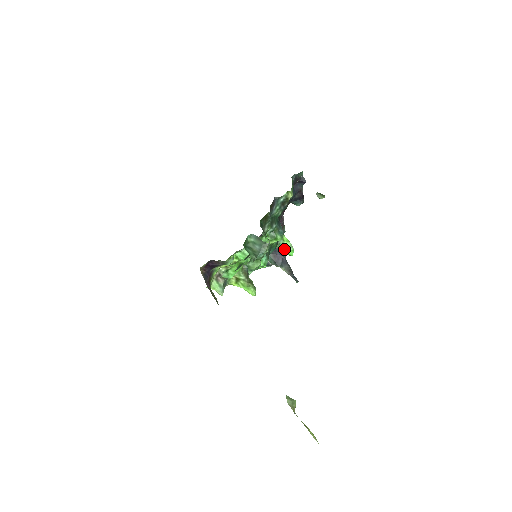
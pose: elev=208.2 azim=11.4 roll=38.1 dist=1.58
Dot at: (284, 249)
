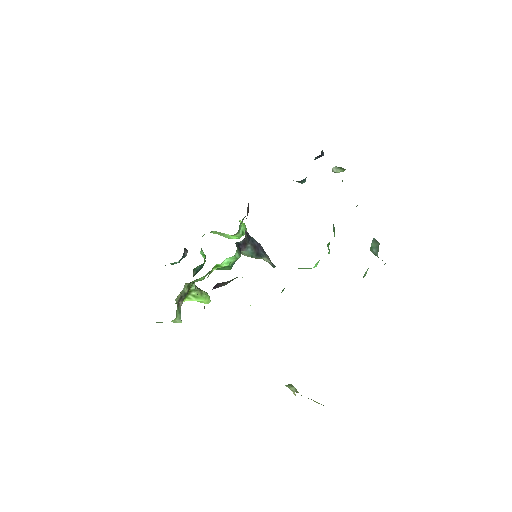
Dot at: (241, 234)
